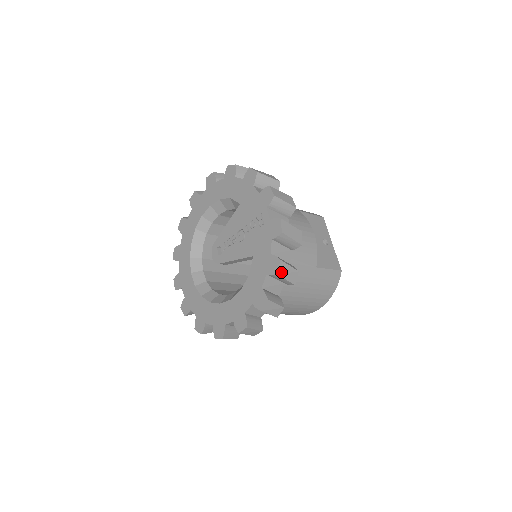
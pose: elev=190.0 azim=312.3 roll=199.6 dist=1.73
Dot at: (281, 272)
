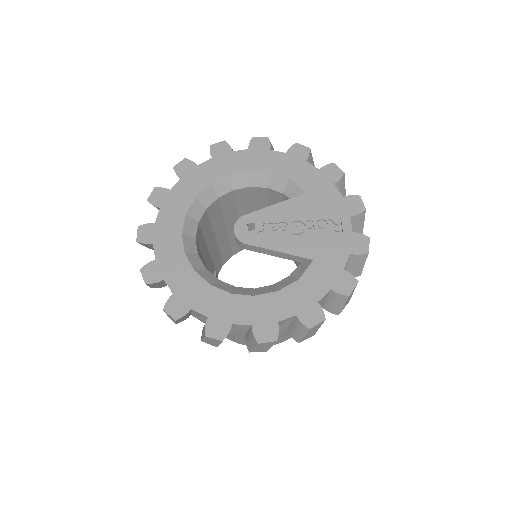
Dot at: (350, 295)
